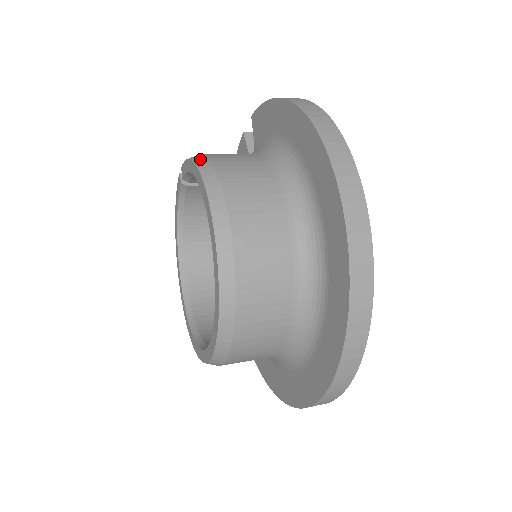
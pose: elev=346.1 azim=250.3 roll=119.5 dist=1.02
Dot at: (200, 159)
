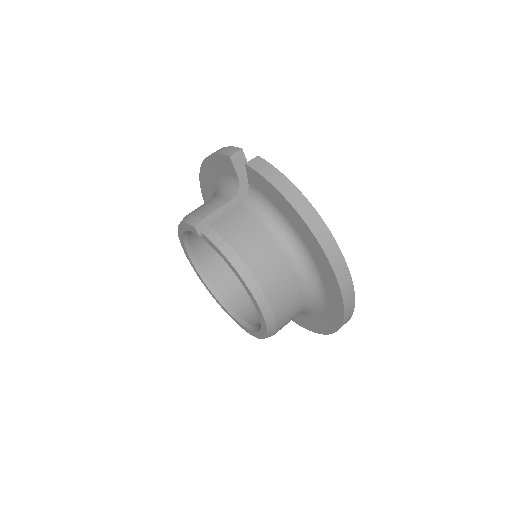
Dot at: (237, 263)
